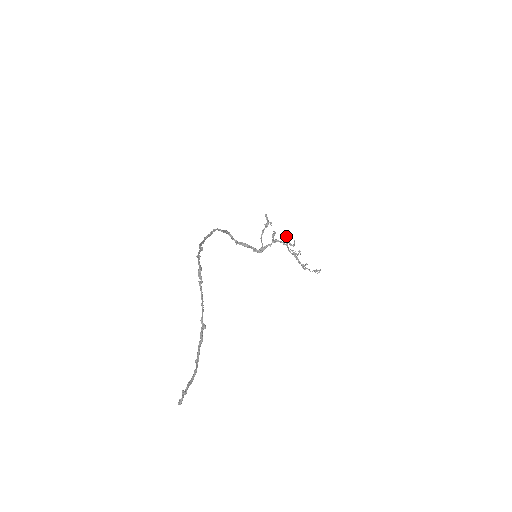
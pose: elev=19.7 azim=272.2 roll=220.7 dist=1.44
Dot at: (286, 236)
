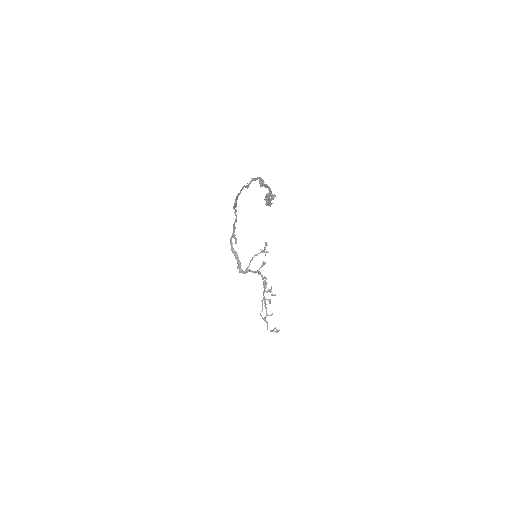
Dot at: occluded
